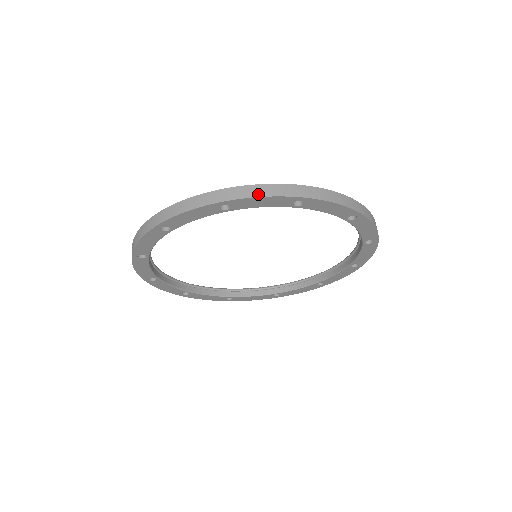
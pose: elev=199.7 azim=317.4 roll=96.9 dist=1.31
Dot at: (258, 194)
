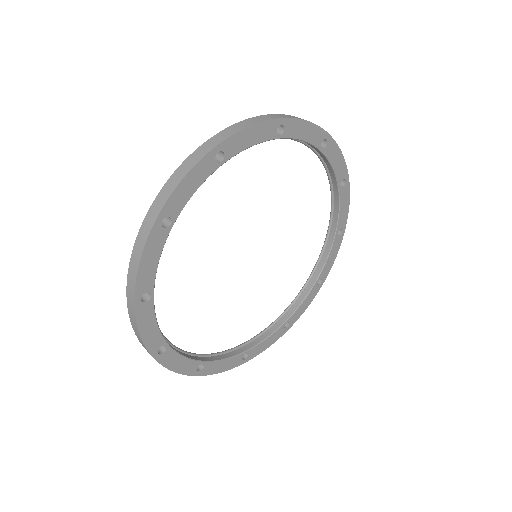
Dot at: (339, 150)
